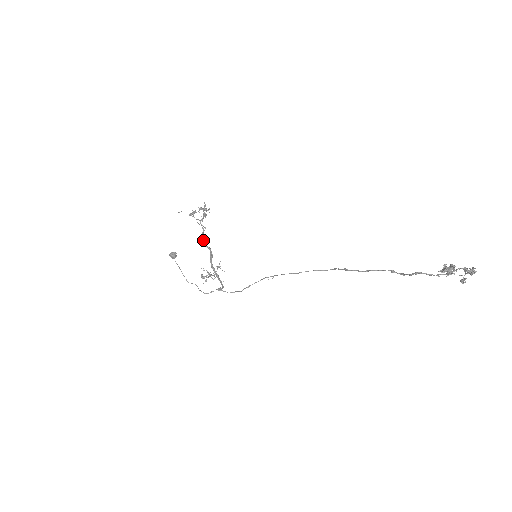
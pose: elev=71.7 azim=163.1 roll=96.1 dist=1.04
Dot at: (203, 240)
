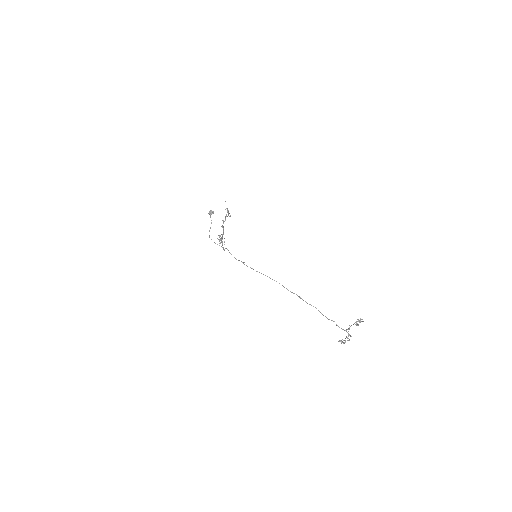
Dot at: occluded
